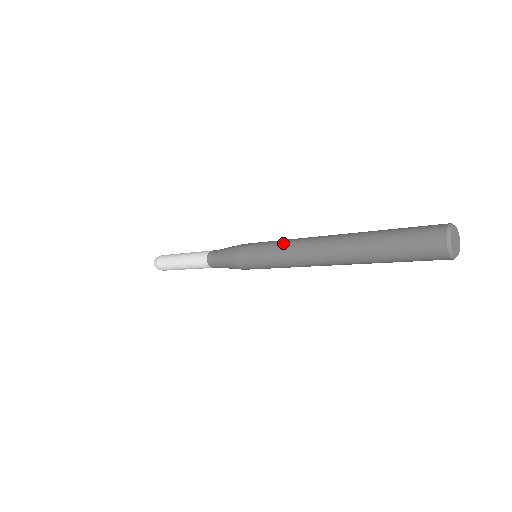
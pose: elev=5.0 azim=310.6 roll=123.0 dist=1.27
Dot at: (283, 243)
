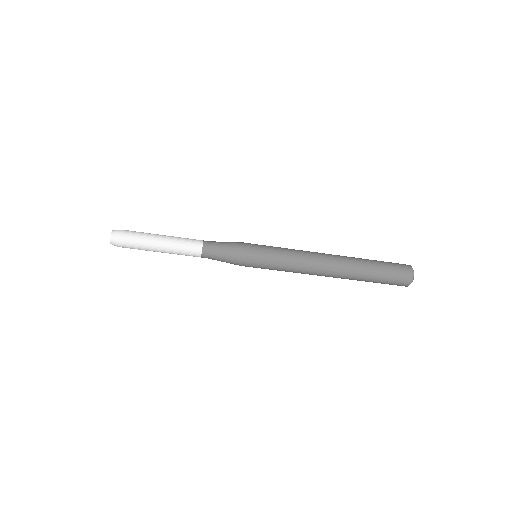
Dot at: occluded
